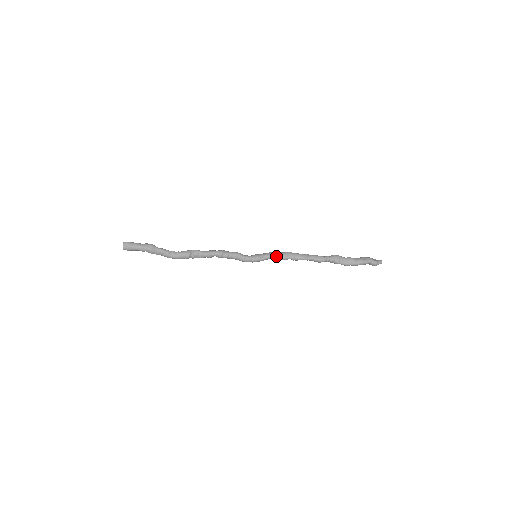
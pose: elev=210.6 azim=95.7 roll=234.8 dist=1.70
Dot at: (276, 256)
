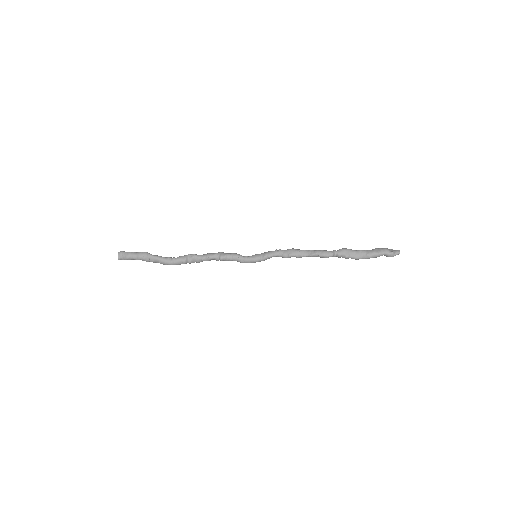
Dot at: (278, 254)
